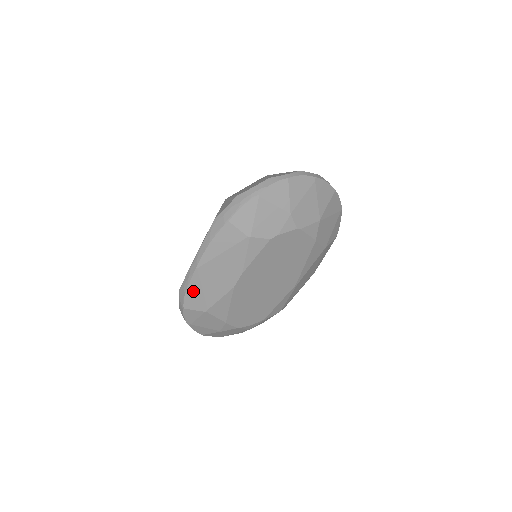
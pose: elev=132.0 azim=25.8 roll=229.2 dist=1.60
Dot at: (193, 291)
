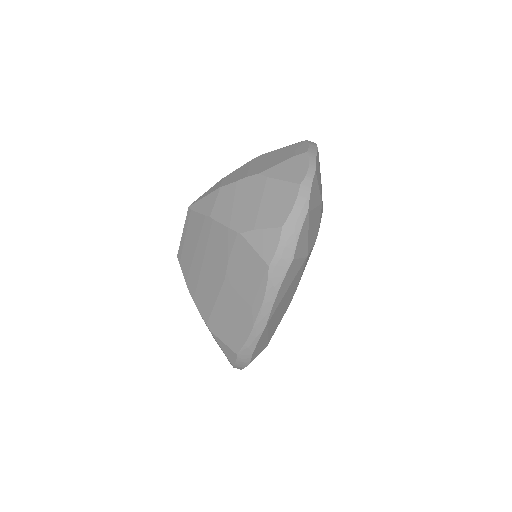
Dot at: (260, 344)
